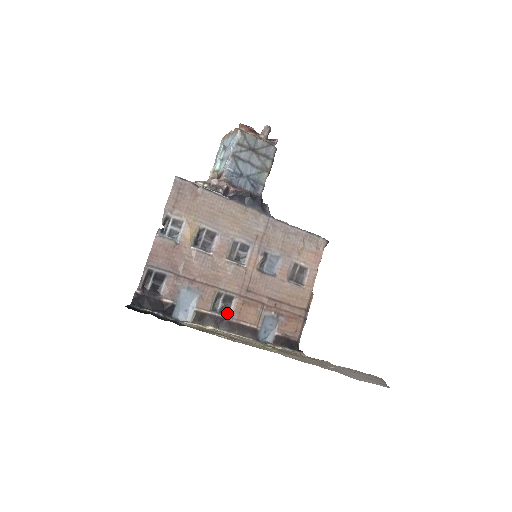
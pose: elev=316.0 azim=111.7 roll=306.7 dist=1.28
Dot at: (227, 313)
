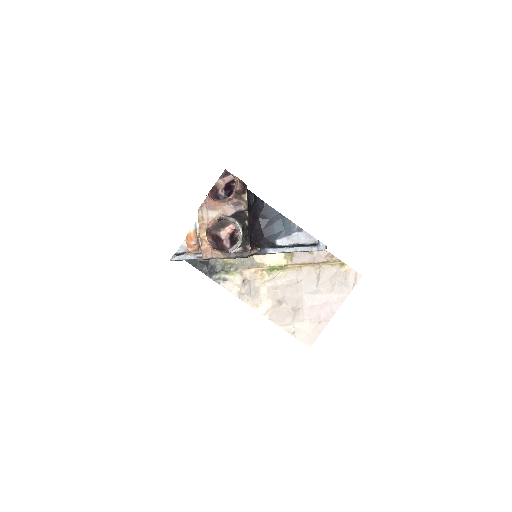
Dot at: occluded
